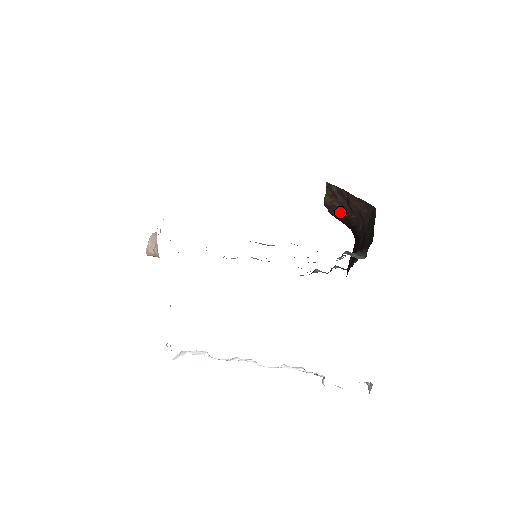
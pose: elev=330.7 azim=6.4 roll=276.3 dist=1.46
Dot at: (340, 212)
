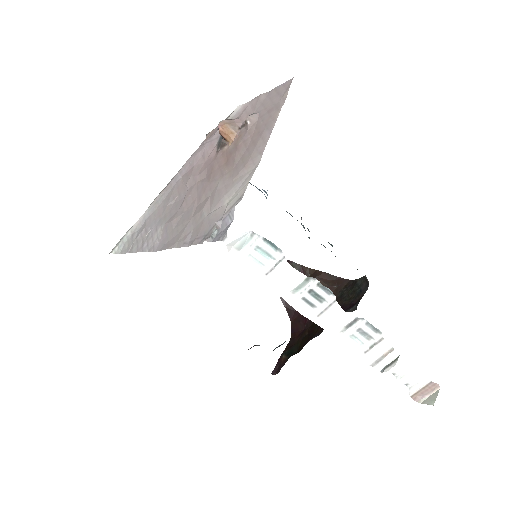
Dot at: occluded
